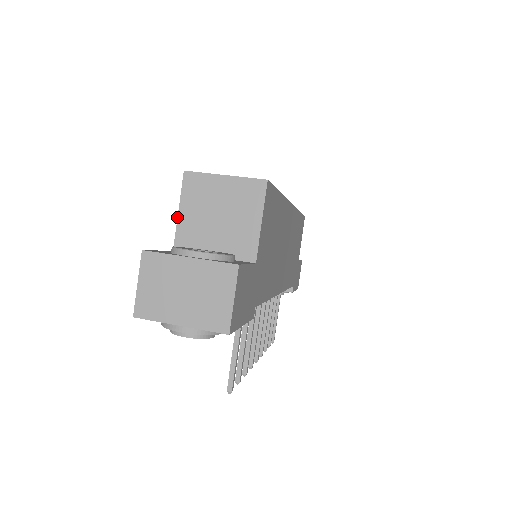
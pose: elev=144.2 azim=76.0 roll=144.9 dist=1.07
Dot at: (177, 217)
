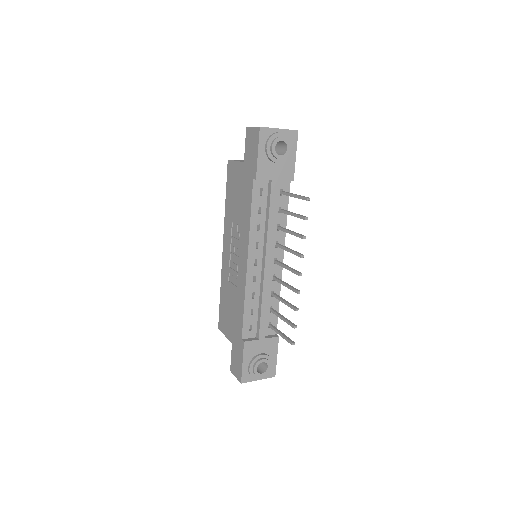
Dot at: (237, 161)
